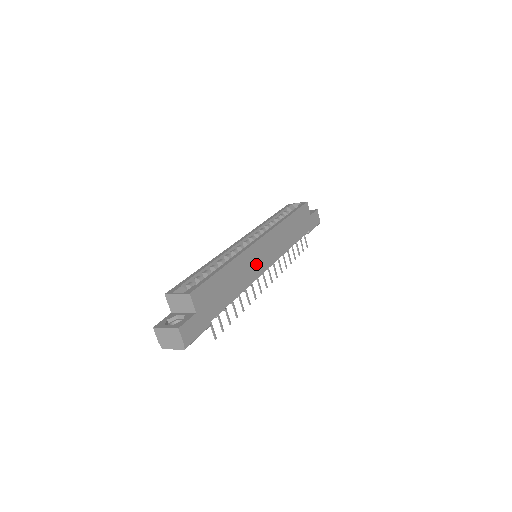
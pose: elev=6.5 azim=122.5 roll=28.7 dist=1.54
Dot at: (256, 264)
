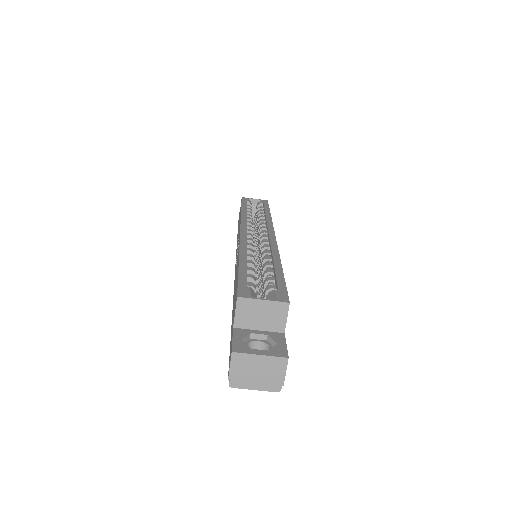
Dot at: occluded
